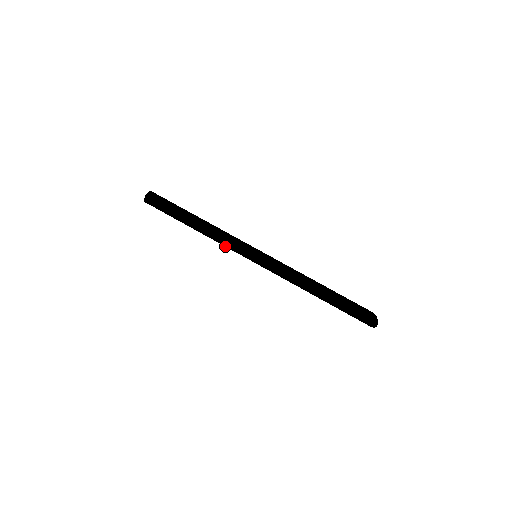
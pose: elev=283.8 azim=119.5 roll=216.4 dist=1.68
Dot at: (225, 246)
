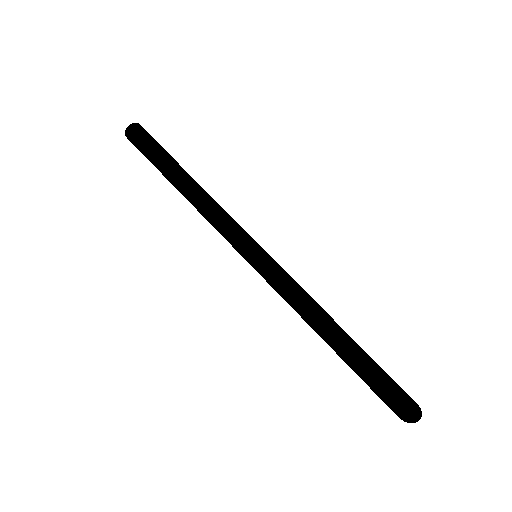
Dot at: (216, 225)
